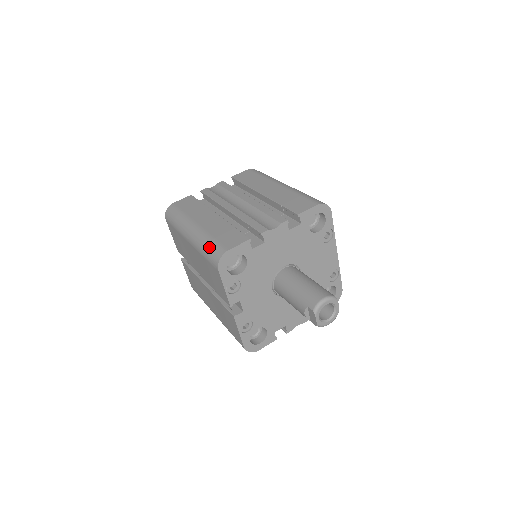
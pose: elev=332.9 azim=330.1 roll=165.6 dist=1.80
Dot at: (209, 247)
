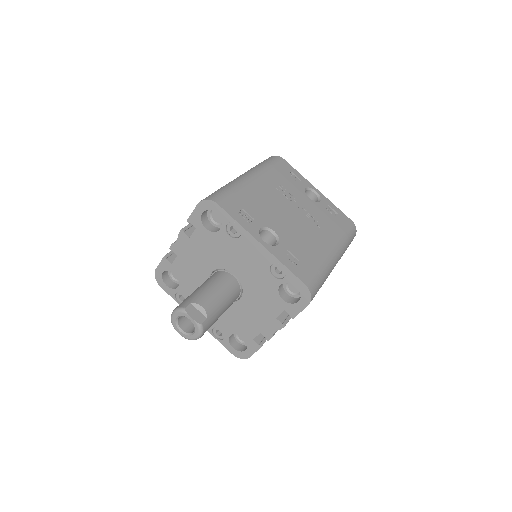
Dot at: occluded
